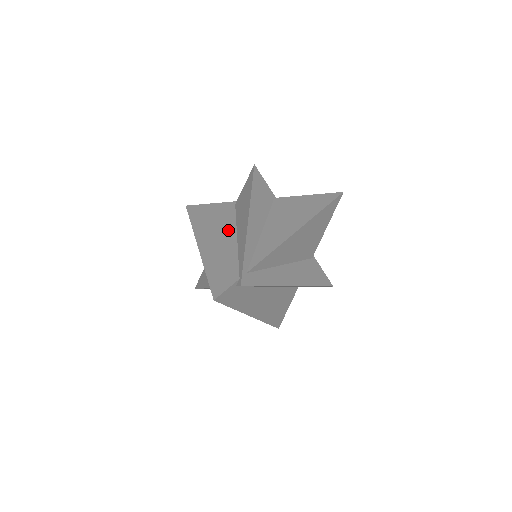
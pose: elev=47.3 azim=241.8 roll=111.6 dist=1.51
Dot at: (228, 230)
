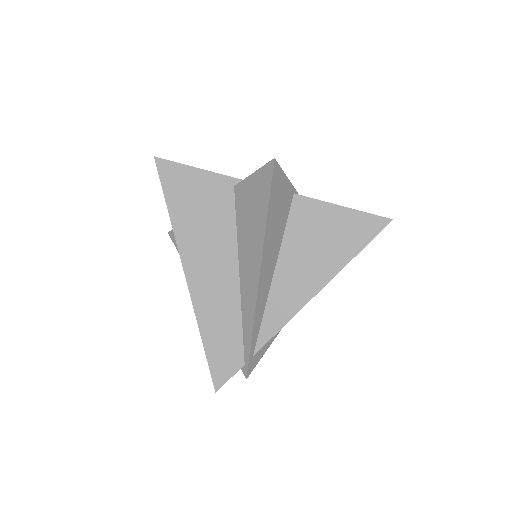
Dot at: (226, 255)
